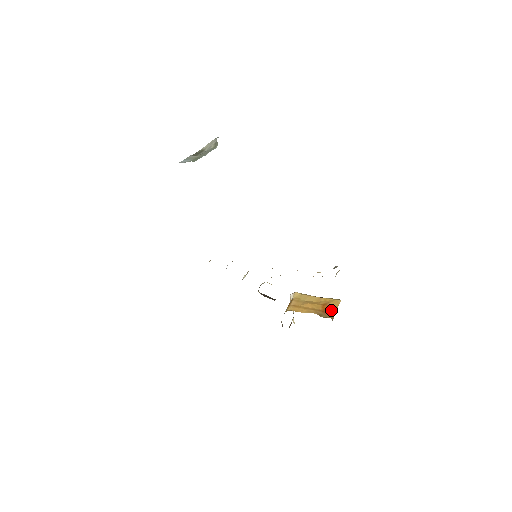
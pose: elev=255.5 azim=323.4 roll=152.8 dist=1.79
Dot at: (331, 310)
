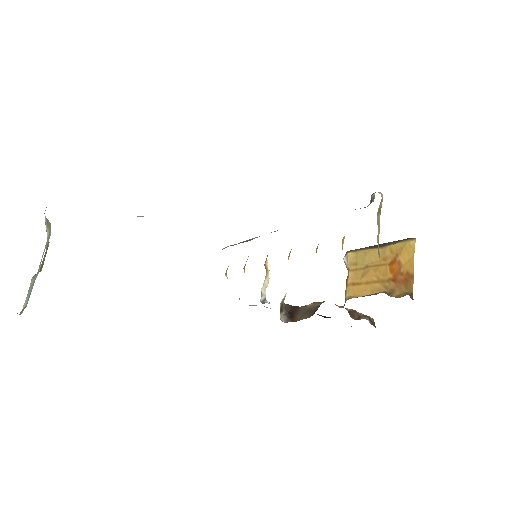
Dot at: (405, 272)
